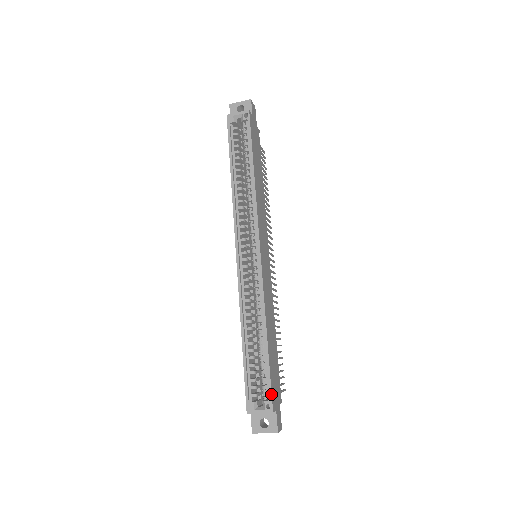
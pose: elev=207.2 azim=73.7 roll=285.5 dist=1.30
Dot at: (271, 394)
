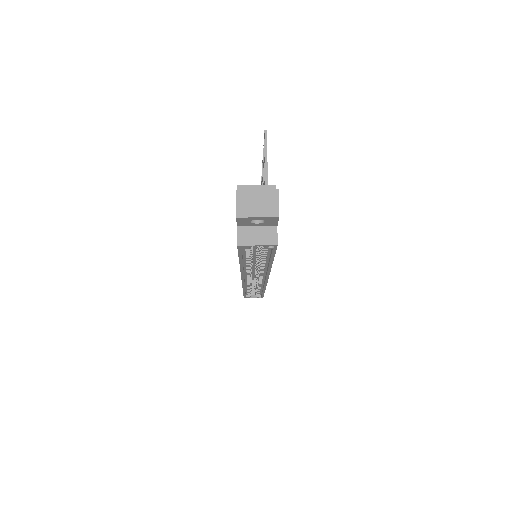
Dot at: occluded
